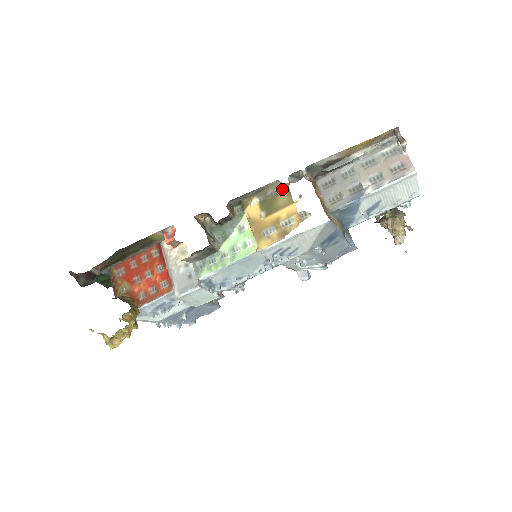
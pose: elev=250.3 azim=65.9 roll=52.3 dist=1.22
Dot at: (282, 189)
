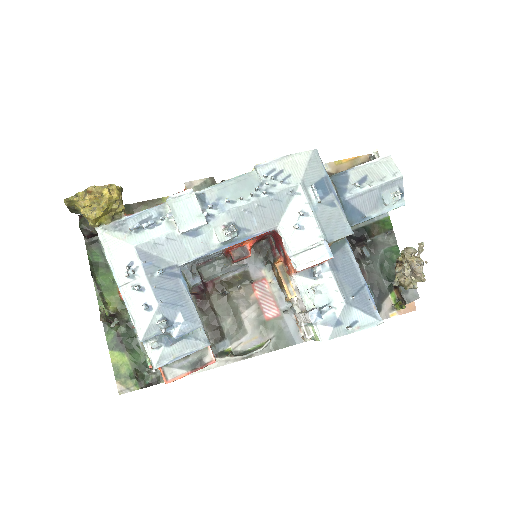
Dot at: occluded
